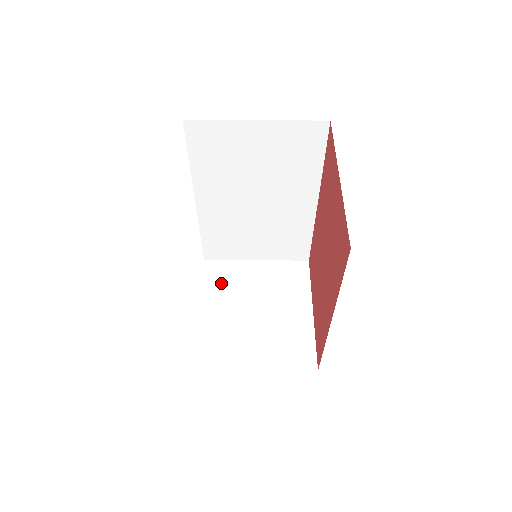
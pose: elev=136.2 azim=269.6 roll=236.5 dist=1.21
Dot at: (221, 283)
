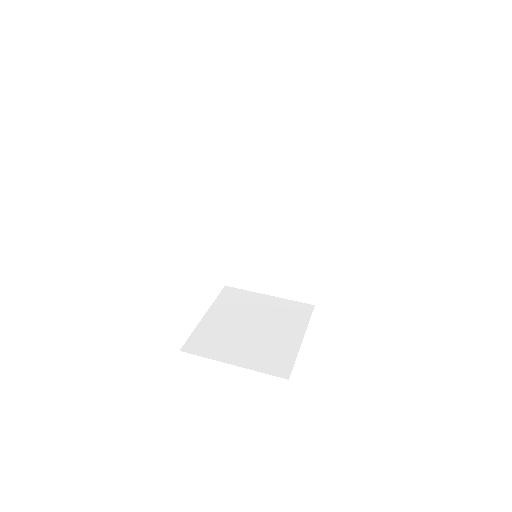
Dot at: (232, 302)
